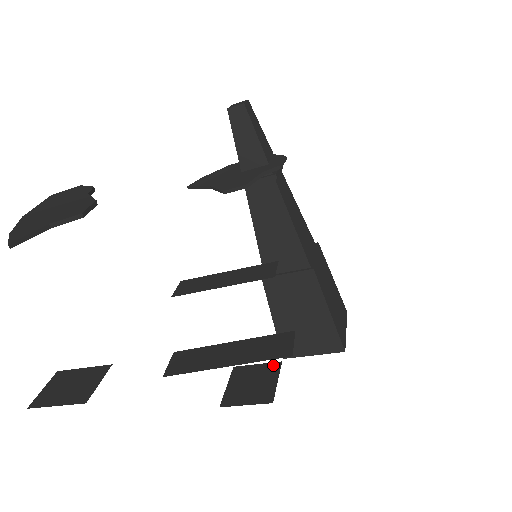
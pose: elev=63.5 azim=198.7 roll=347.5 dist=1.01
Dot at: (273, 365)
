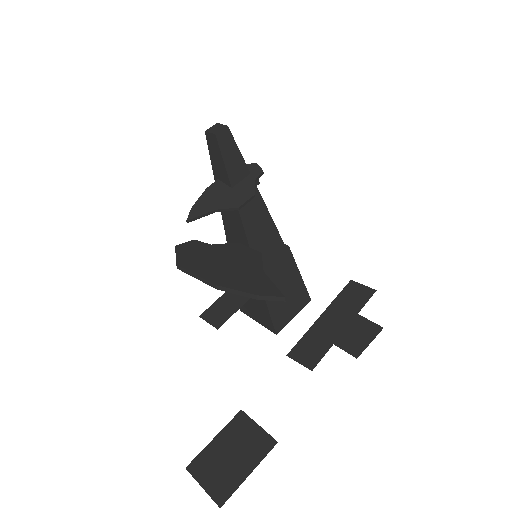
Dot at: occluded
